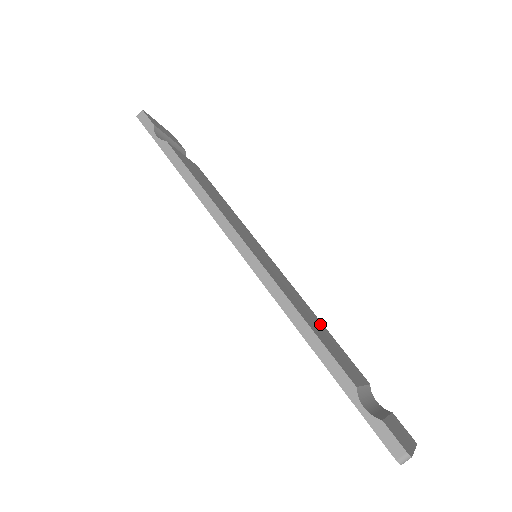
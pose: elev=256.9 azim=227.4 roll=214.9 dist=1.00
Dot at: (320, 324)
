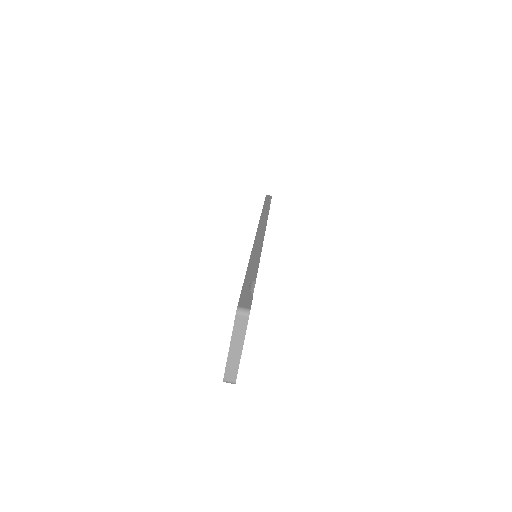
Dot at: occluded
